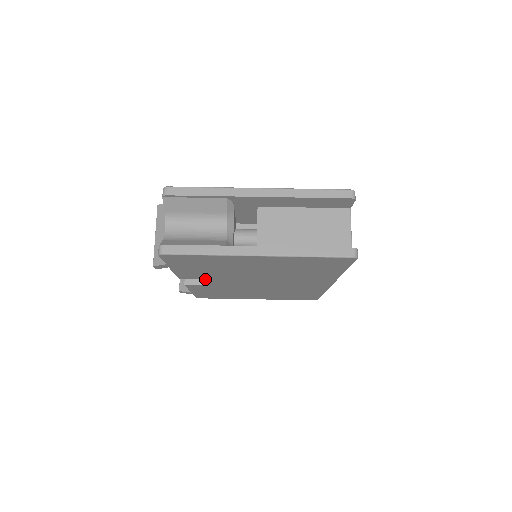
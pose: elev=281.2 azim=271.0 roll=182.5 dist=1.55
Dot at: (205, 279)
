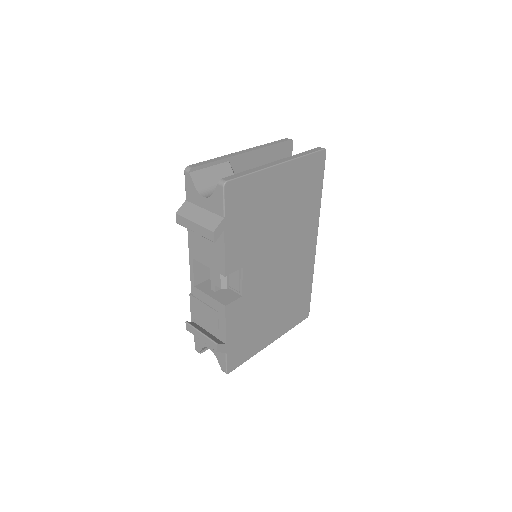
Dot at: (243, 269)
